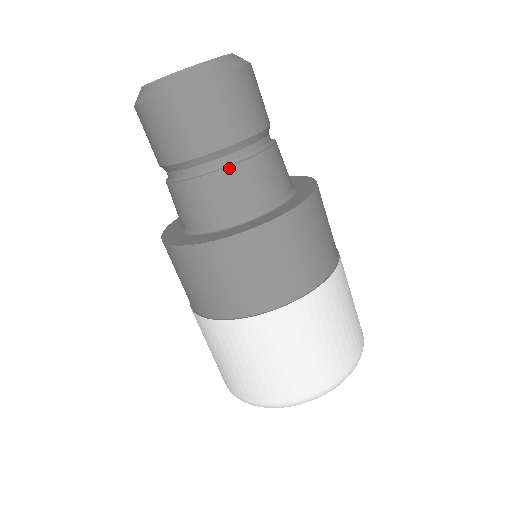
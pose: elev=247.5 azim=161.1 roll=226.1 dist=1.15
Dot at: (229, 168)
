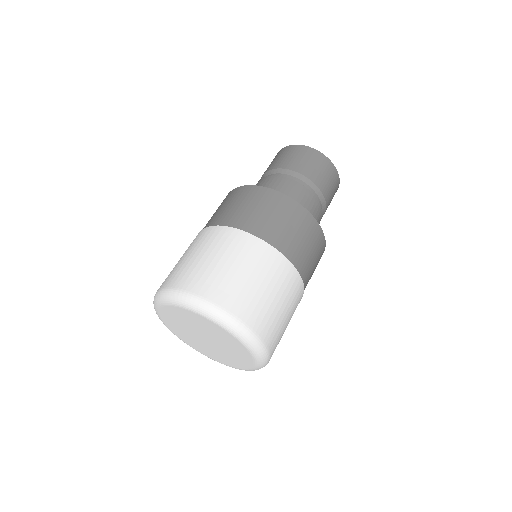
Dot at: (265, 177)
